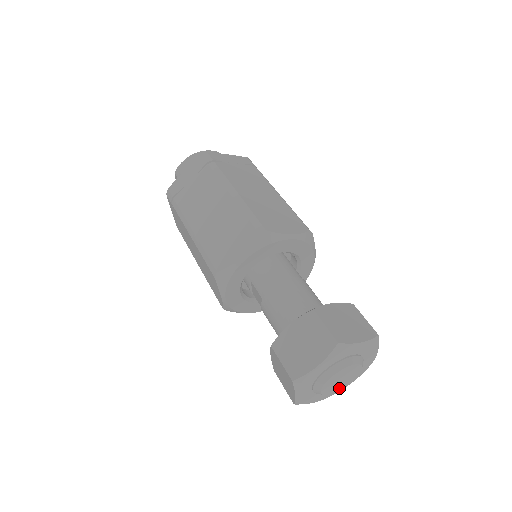
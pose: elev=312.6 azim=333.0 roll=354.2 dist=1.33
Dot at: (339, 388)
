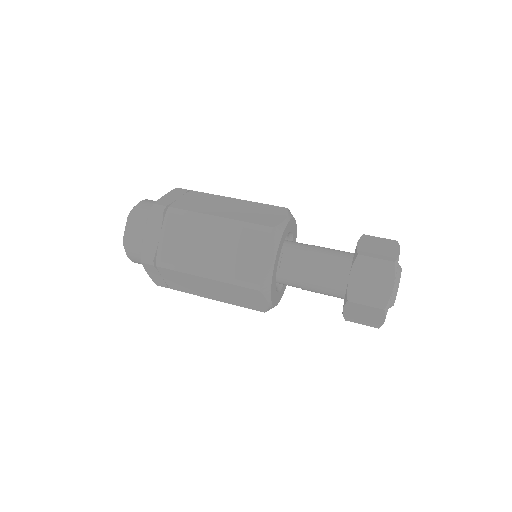
Dot at: occluded
